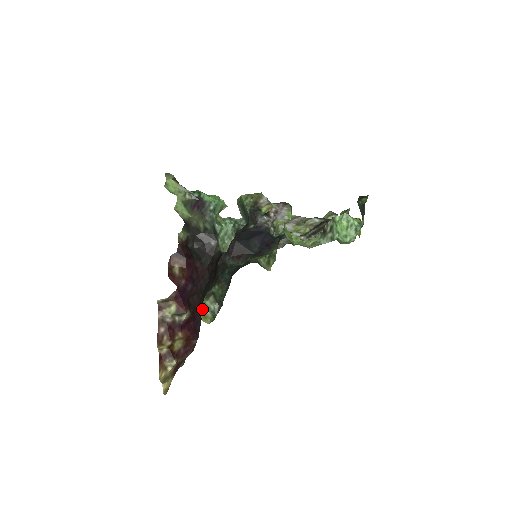
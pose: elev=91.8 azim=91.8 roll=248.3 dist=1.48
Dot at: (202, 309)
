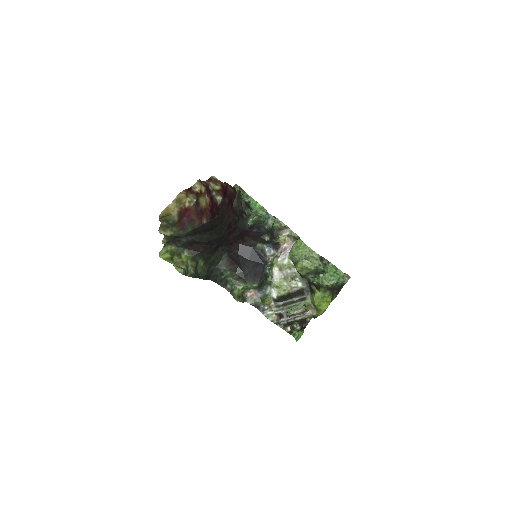
Dot at: (181, 263)
